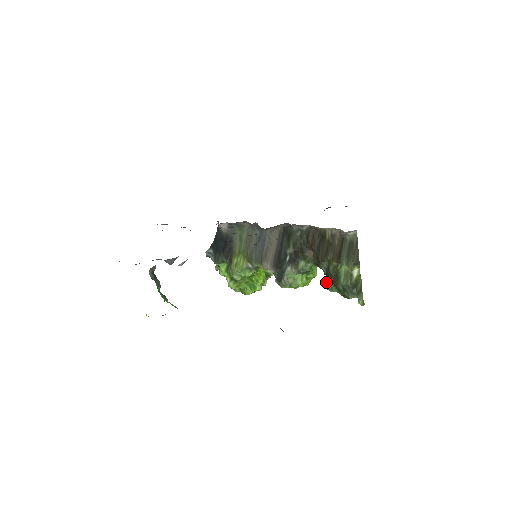
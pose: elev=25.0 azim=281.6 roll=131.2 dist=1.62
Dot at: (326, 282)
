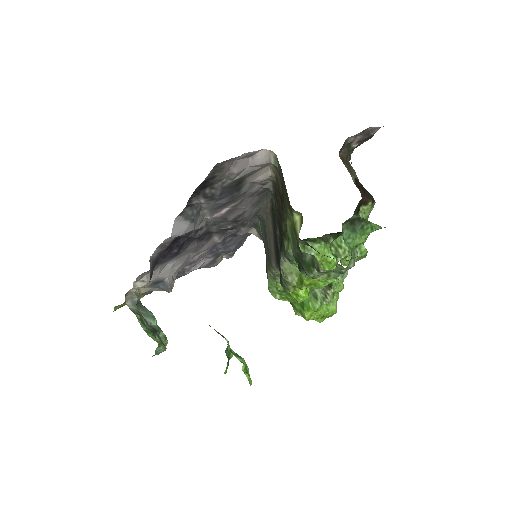
Dot at: occluded
